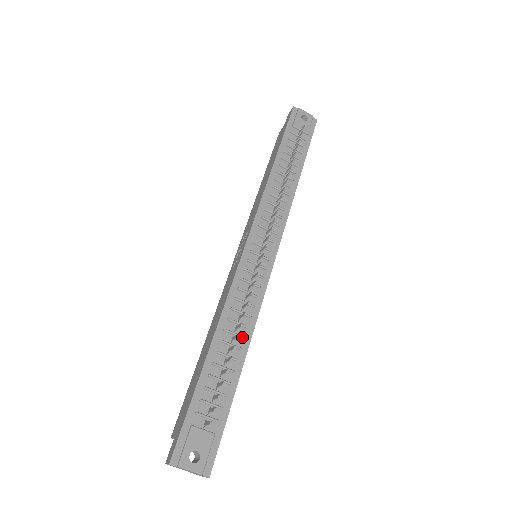
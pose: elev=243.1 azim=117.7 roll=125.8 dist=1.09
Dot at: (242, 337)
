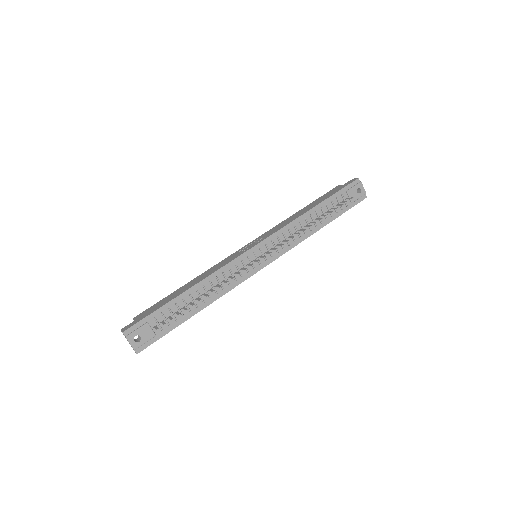
Dot at: (210, 297)
